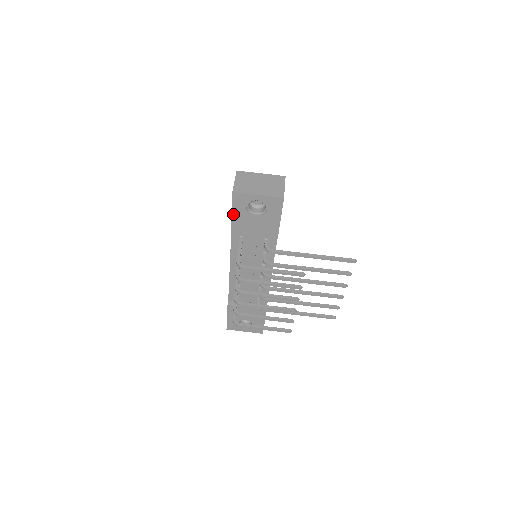
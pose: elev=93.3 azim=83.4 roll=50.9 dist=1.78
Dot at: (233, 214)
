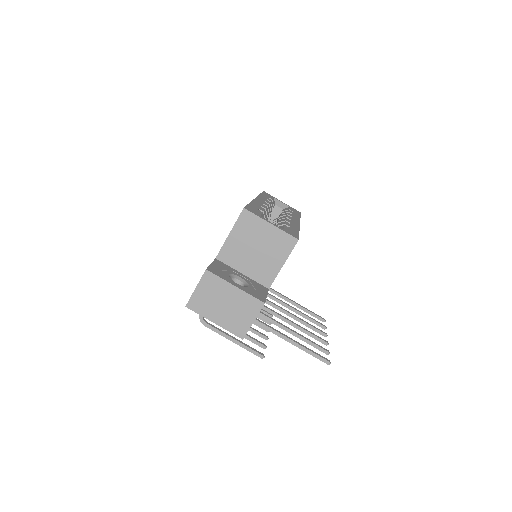
Dot at: occluded
